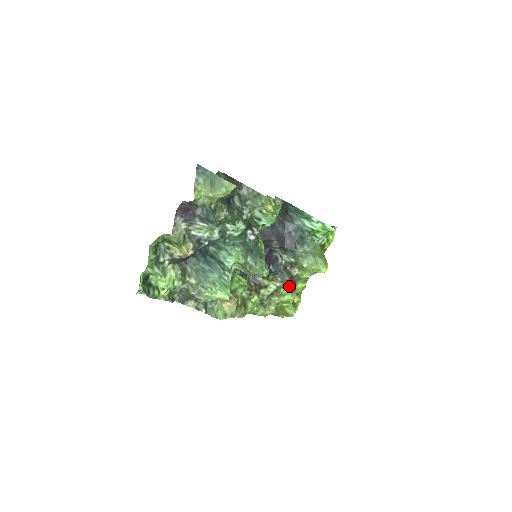
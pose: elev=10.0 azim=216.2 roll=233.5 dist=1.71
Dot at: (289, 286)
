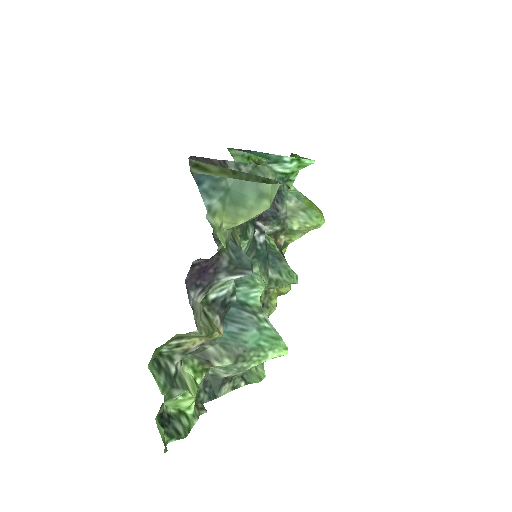
Dot at: occluded
